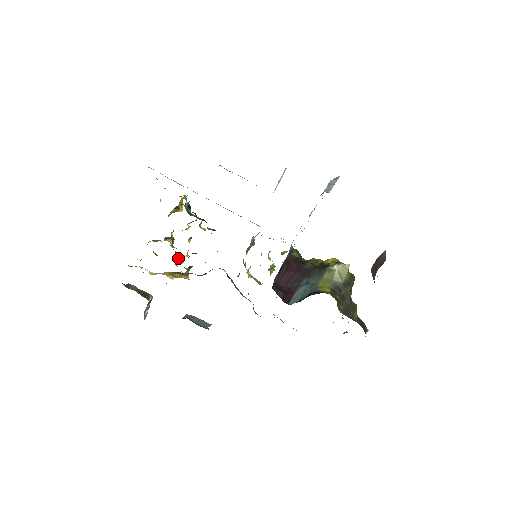
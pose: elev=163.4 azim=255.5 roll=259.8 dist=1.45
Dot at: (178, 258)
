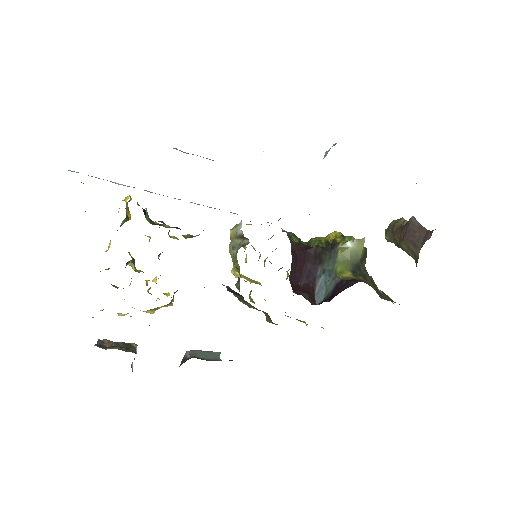
Dot at: (146, 282)
